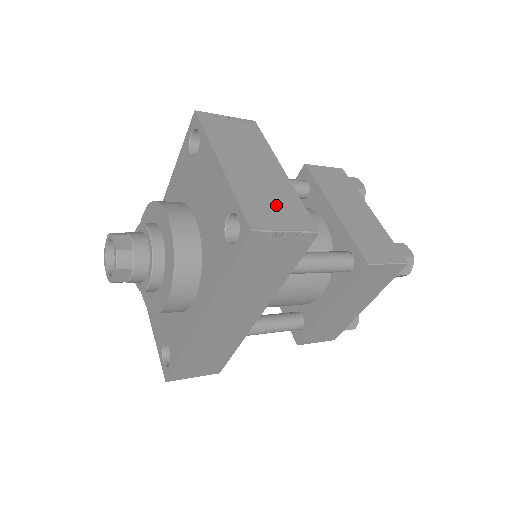
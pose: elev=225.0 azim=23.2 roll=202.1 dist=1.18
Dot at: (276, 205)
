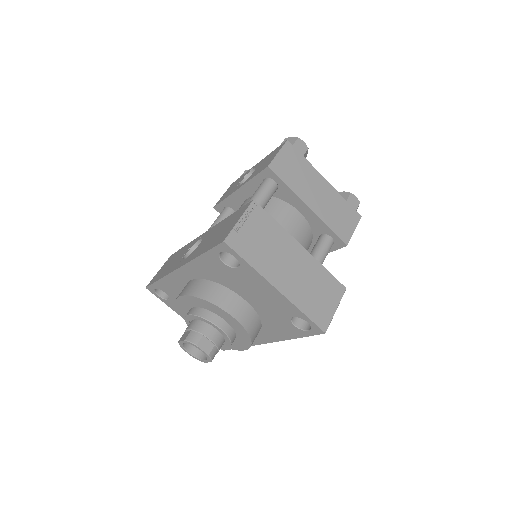
Dot at: (320, 292)
